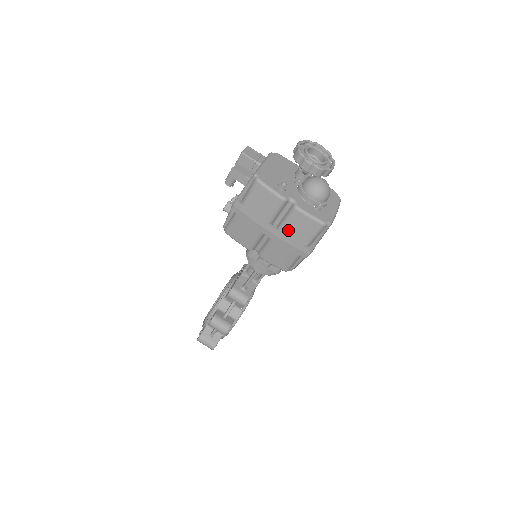
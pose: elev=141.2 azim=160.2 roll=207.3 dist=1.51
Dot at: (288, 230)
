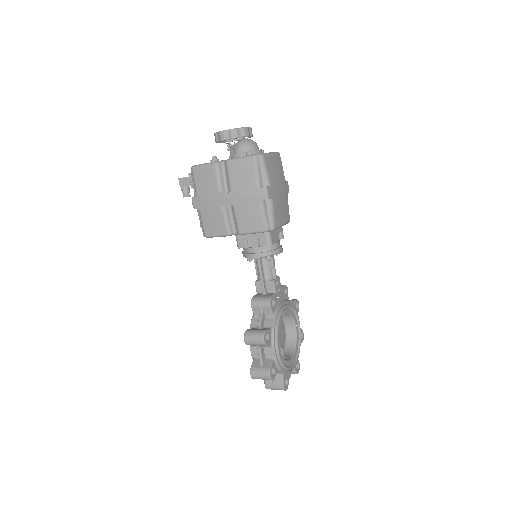
Dot at: (235, 185)
